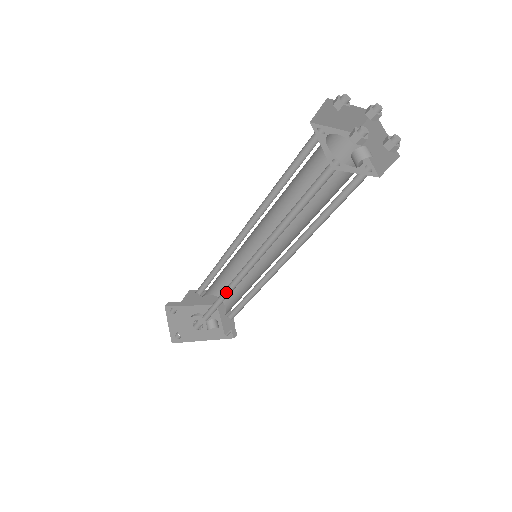
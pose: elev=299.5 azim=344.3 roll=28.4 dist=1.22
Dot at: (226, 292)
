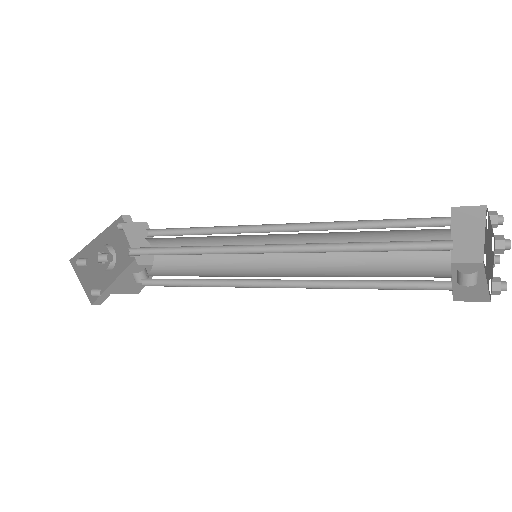
Dot at: (200, 279)
